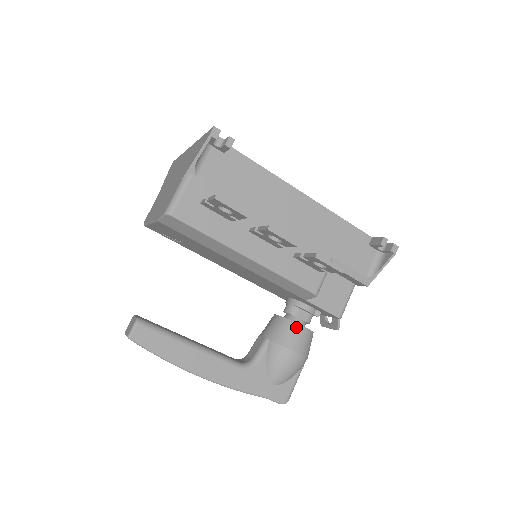
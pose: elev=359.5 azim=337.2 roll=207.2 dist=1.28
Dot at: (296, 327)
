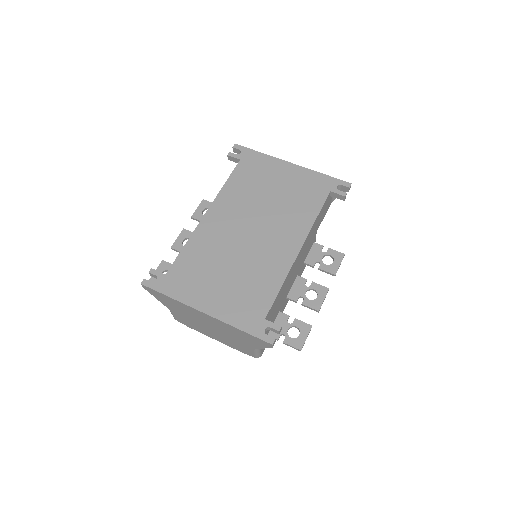
Dot at: occluded
